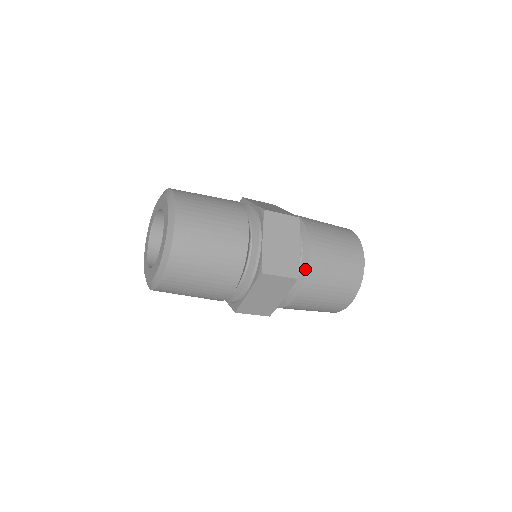
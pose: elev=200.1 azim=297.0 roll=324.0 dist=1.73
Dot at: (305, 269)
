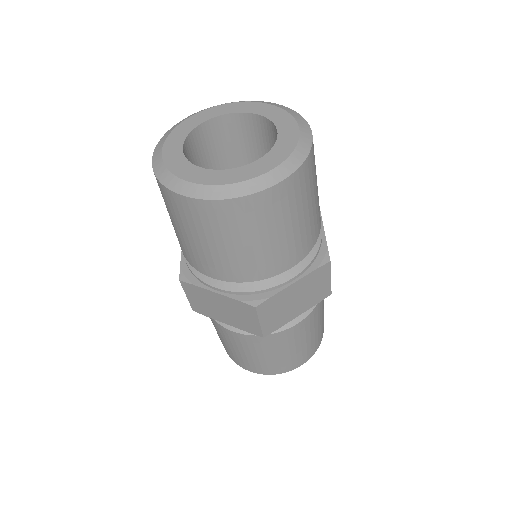
Dot at: occluded
